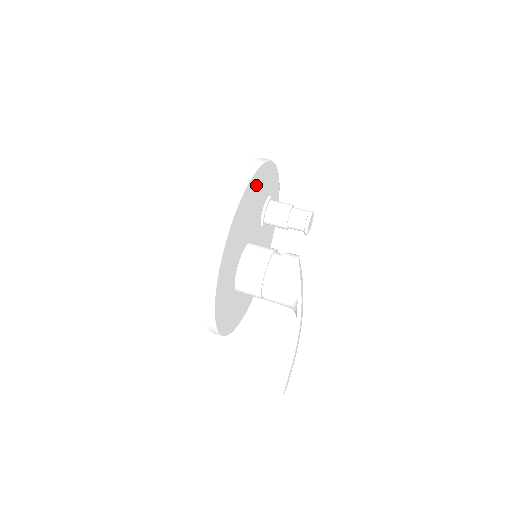
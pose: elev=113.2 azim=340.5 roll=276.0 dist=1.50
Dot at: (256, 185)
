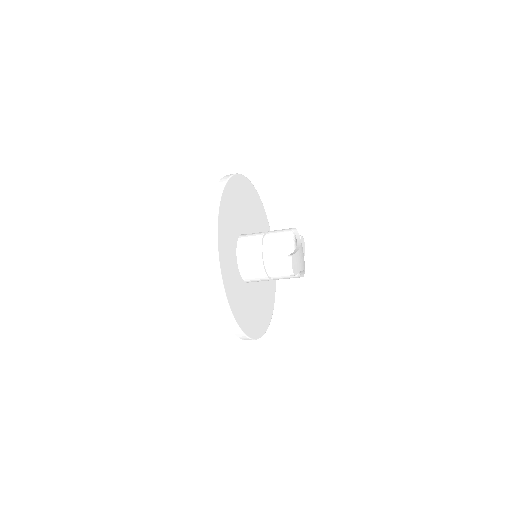
Dot at: (252, 197)
